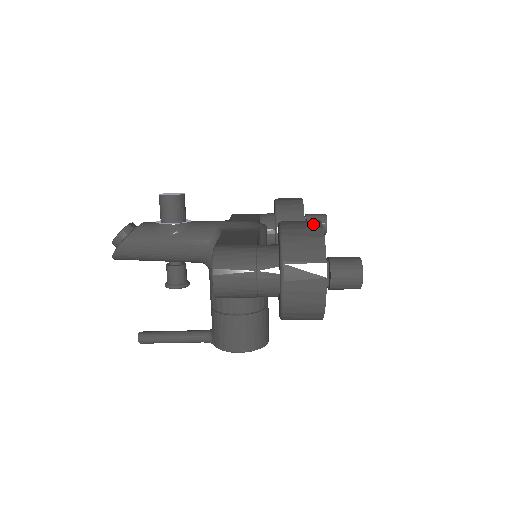
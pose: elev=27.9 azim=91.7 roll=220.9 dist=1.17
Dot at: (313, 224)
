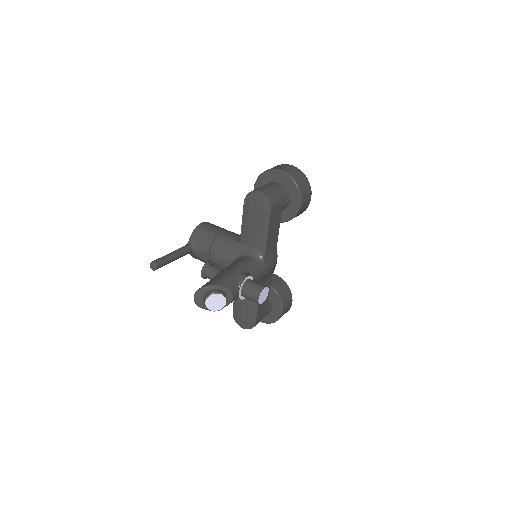
Dot at: occluded
